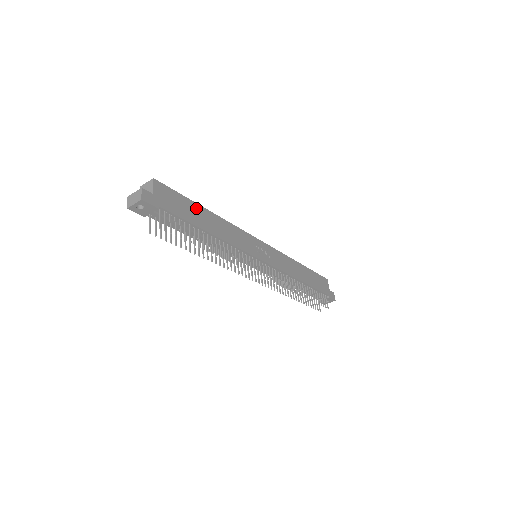
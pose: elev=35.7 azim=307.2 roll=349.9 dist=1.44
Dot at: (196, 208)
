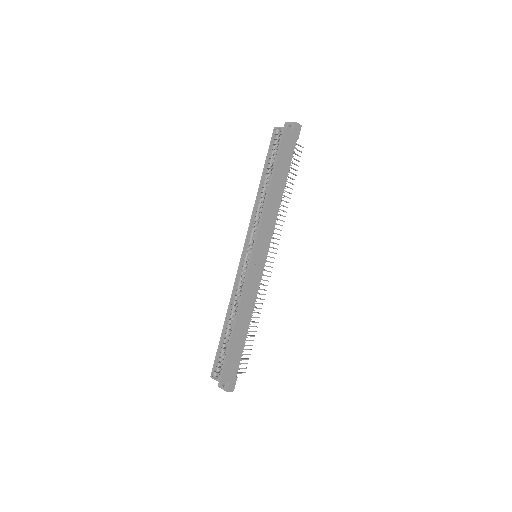
Dot at: (234, 340)
